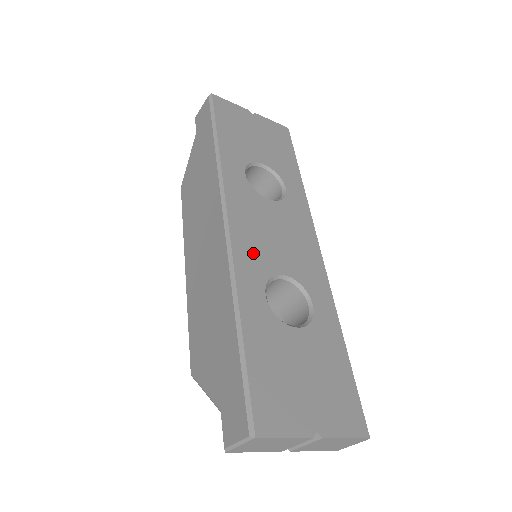
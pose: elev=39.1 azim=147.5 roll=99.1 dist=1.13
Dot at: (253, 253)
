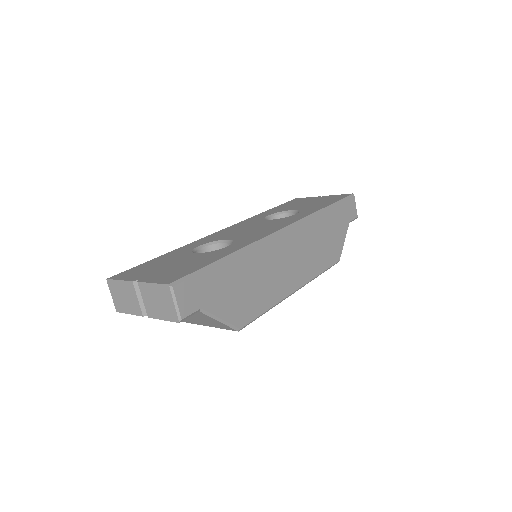
Dot at: (218, 236)
